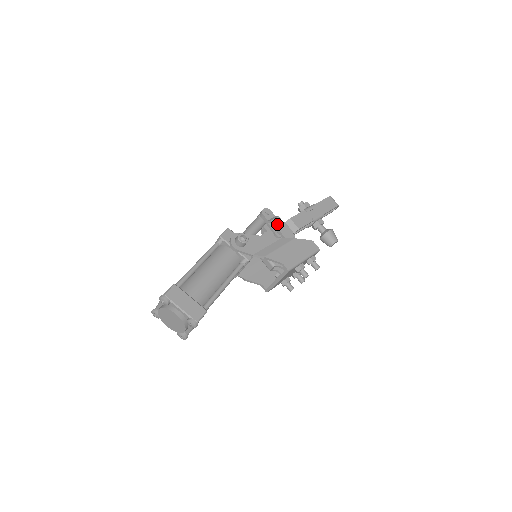
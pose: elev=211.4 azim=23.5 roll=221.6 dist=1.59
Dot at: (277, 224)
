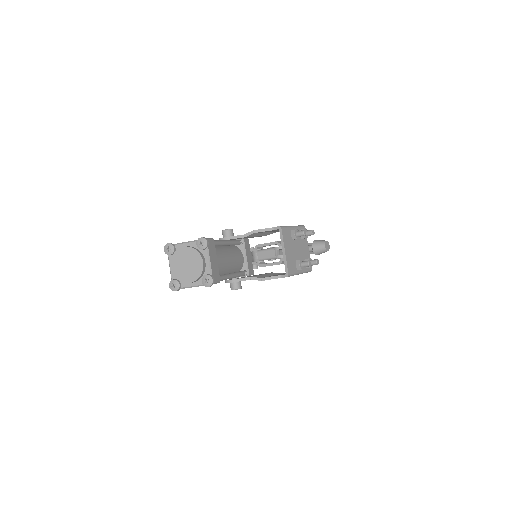
Dot at: (262, 244)
